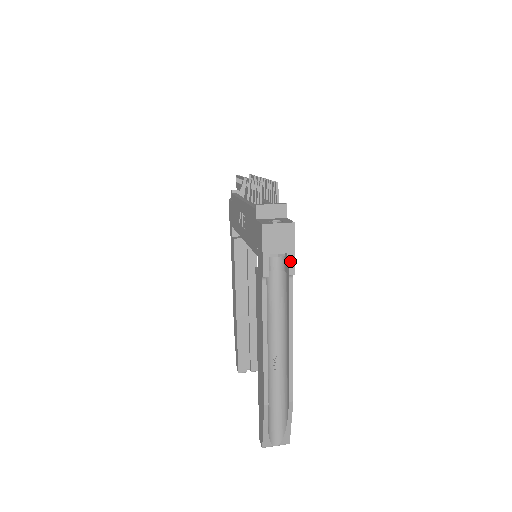
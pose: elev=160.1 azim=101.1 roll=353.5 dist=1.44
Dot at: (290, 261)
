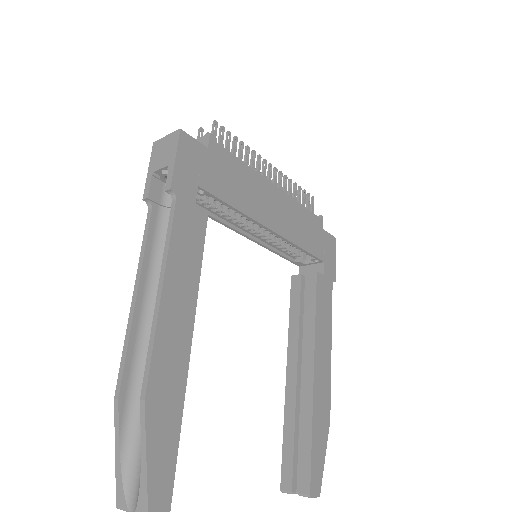
Dot at: (169, 174)
